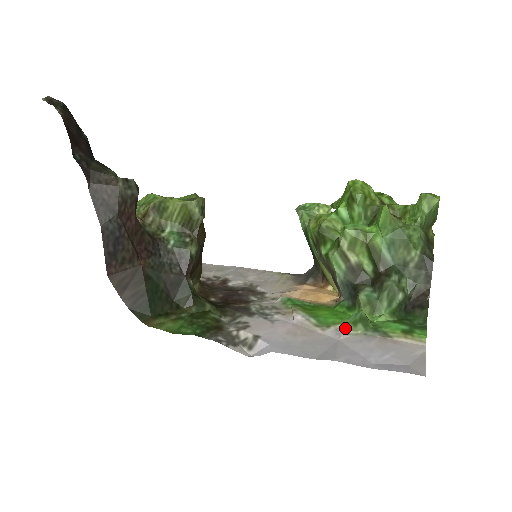
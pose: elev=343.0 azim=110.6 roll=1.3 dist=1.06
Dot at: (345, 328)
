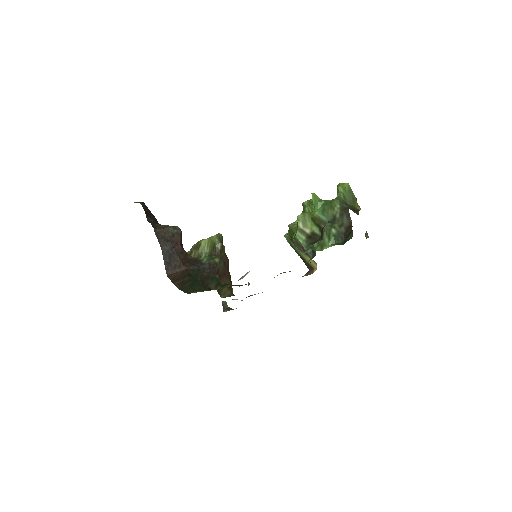
Dot at: (301, 254)
